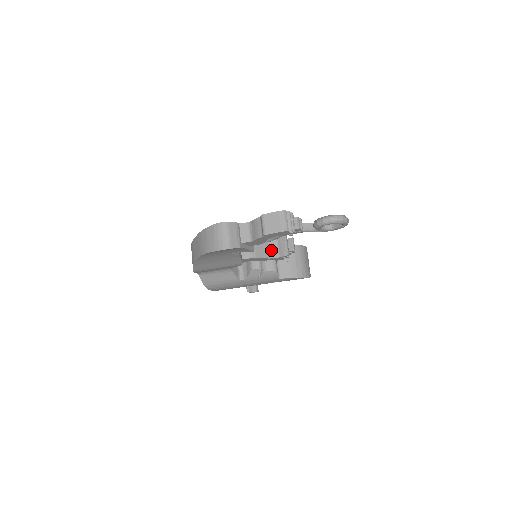
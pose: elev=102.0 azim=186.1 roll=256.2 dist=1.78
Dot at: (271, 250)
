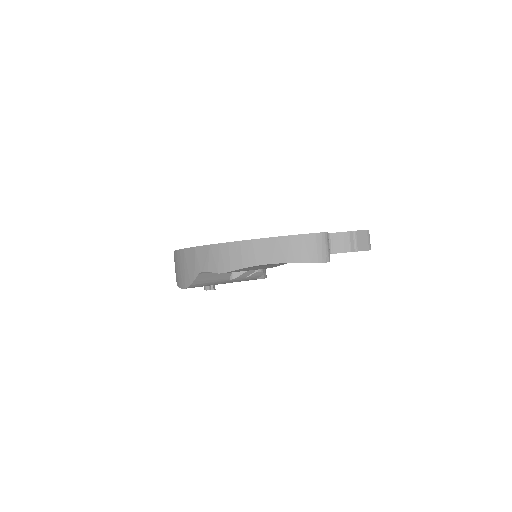
Dot at: occluded
